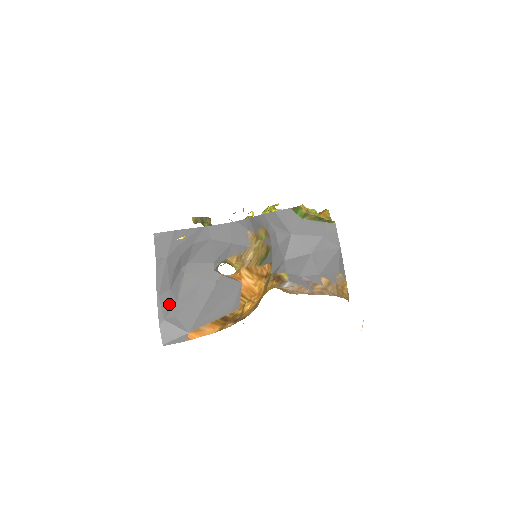
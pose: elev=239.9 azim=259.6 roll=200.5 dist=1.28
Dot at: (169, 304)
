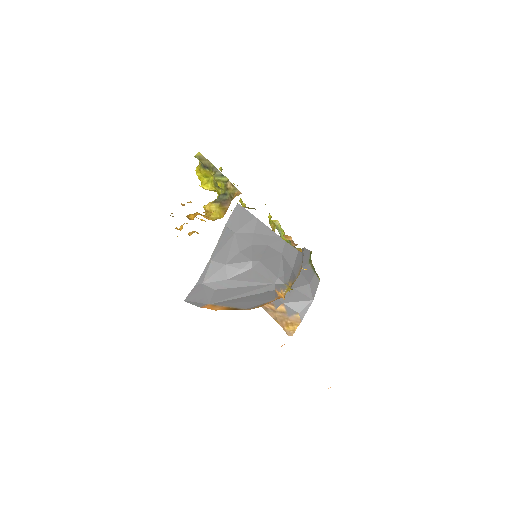
Dot at: (217, 275)
